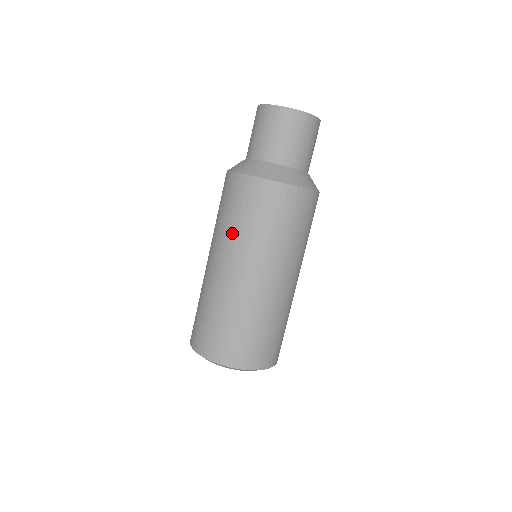
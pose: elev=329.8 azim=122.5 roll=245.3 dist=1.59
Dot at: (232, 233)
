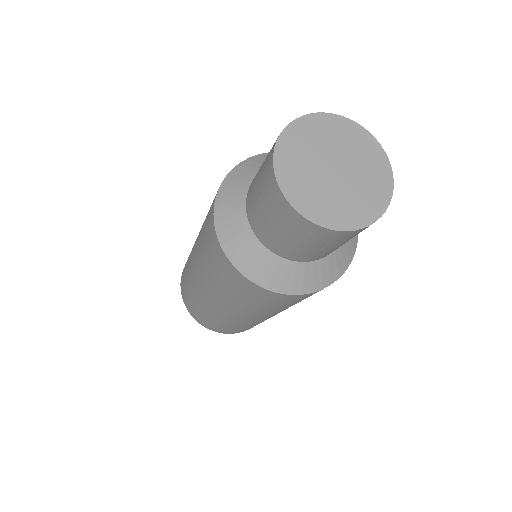
Dot at: (199, 243)
